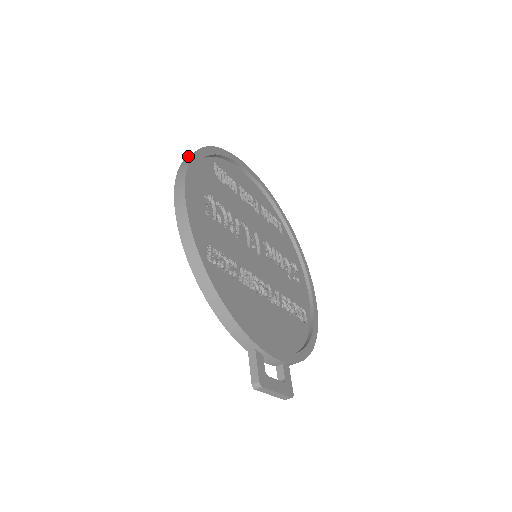
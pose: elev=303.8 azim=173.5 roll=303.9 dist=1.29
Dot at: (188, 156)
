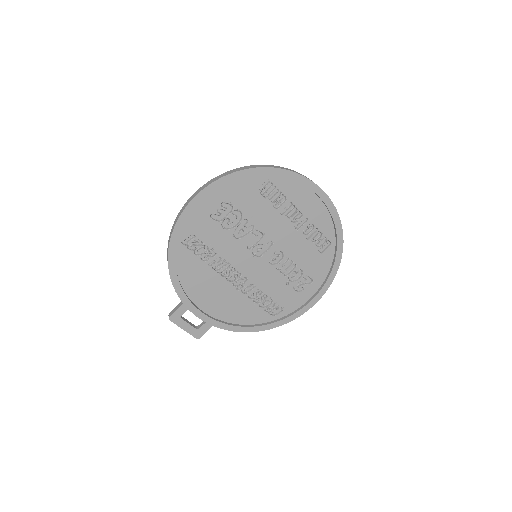
Dot at: (236, 169)
